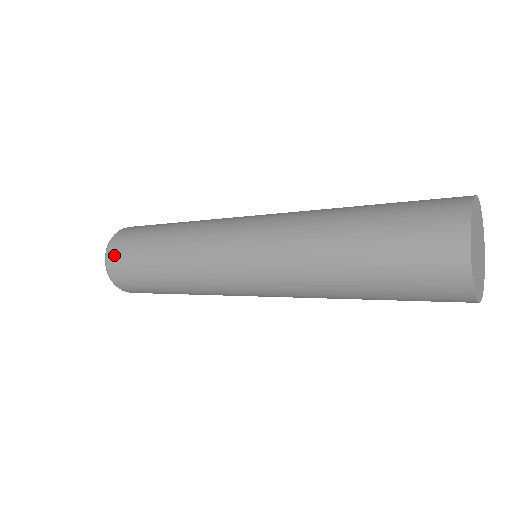
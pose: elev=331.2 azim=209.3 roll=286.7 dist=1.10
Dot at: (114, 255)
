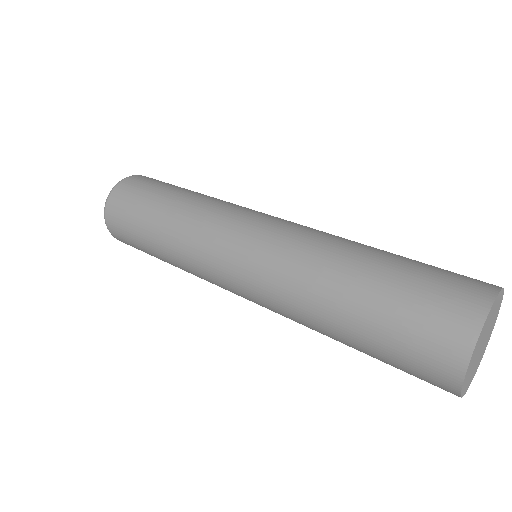
Dot at: (112, 221)
